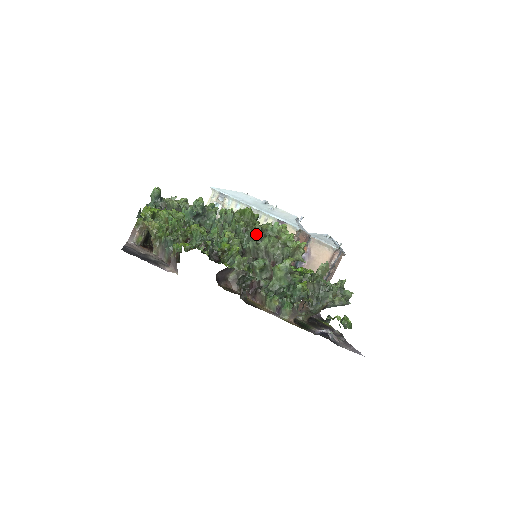
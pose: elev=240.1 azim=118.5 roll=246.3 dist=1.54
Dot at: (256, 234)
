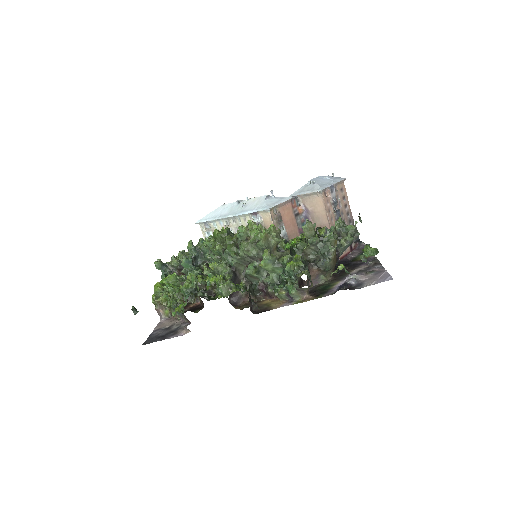
Dot at: (232, 248)
